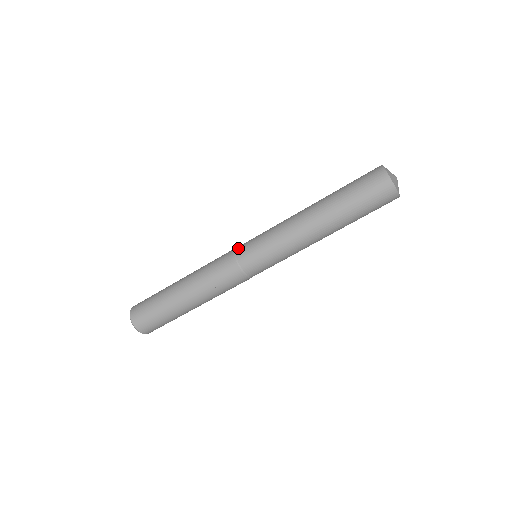
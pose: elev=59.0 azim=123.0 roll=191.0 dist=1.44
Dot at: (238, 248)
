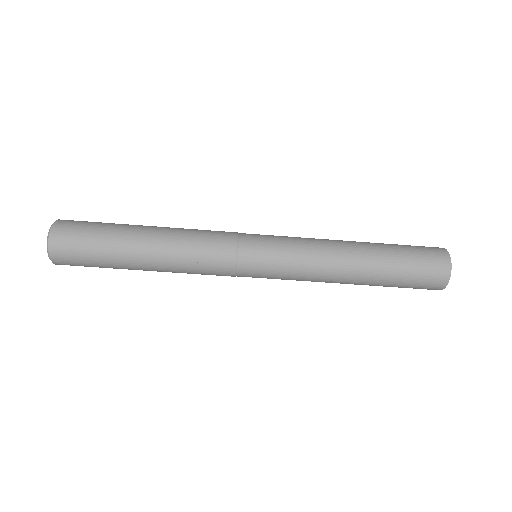
Dot at: (245, 233)
